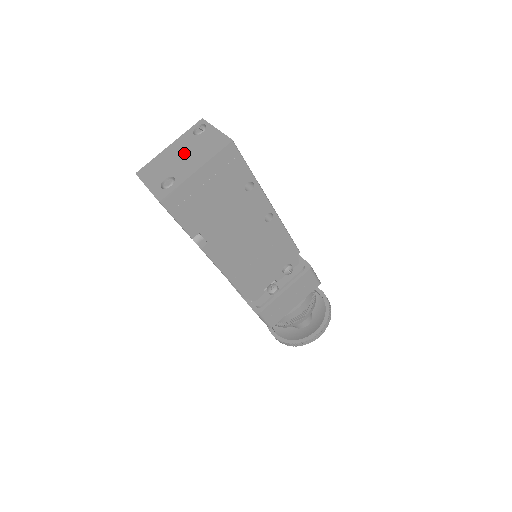
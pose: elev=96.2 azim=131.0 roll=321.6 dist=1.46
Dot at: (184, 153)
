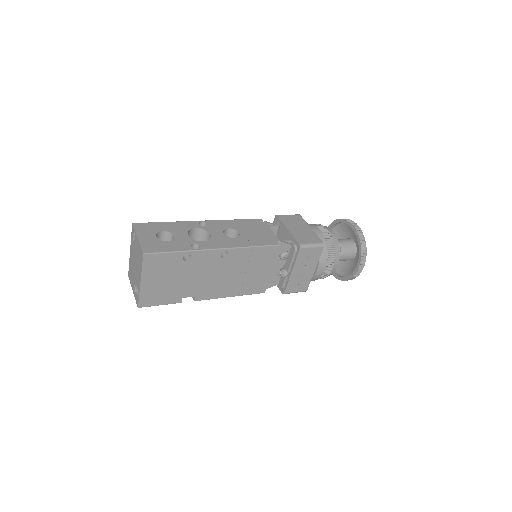
Dot at: (134, 261)
